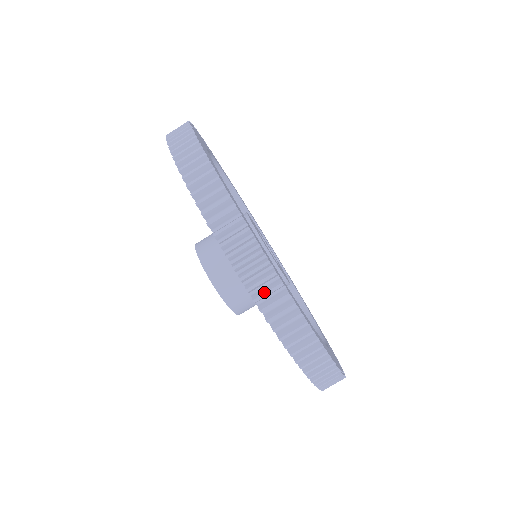
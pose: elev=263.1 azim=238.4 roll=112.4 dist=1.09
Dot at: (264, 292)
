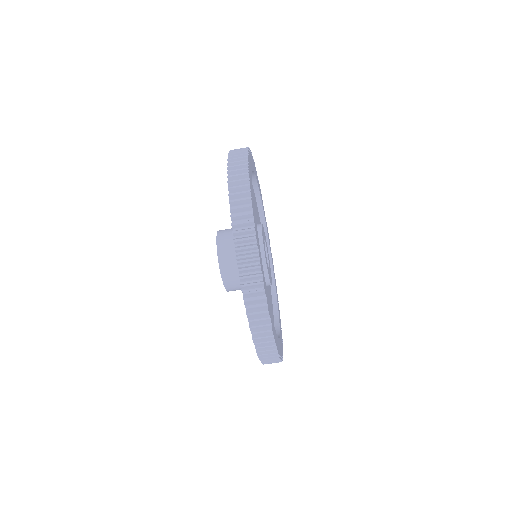
Dot at: (262, 341)
